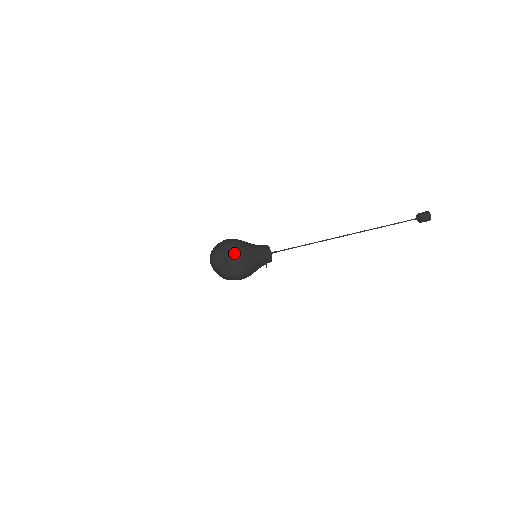
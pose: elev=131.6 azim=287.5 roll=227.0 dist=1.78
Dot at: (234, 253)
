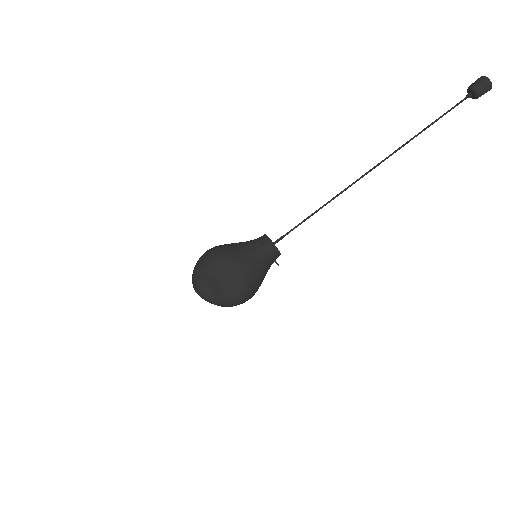
Dot at: (222, 272)
